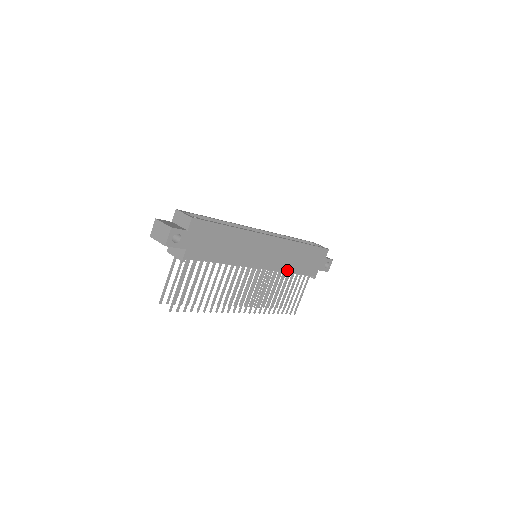
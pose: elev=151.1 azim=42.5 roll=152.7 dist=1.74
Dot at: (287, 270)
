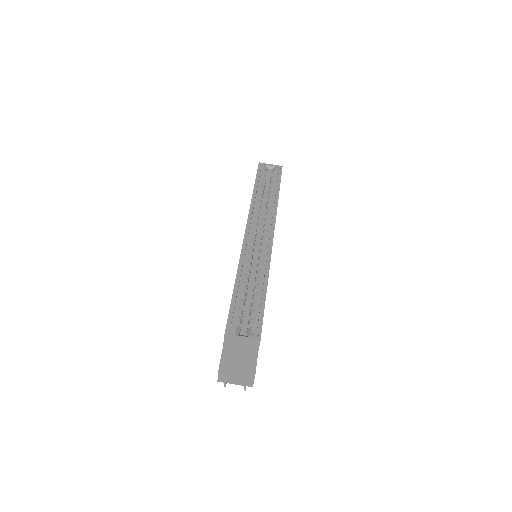
Dot at: occluded
